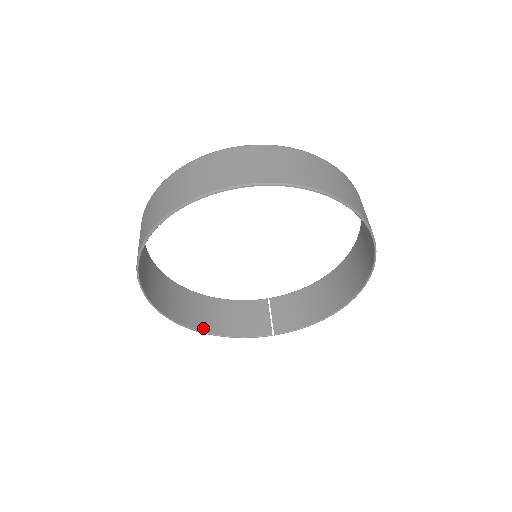
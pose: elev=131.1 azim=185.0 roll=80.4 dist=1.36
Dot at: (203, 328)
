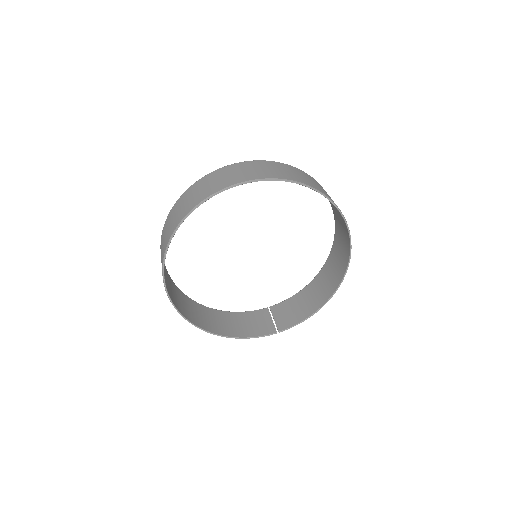
Dot at: (217, 332)
